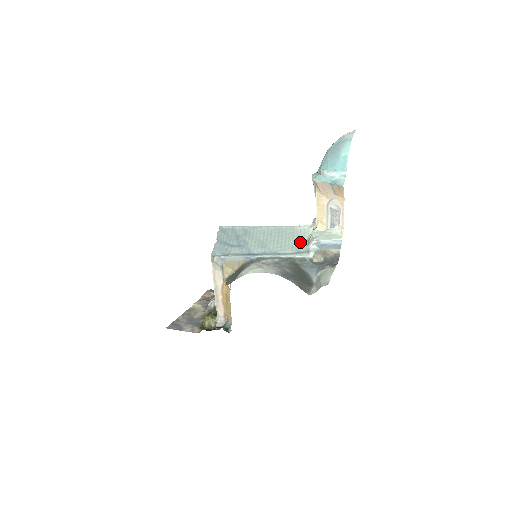
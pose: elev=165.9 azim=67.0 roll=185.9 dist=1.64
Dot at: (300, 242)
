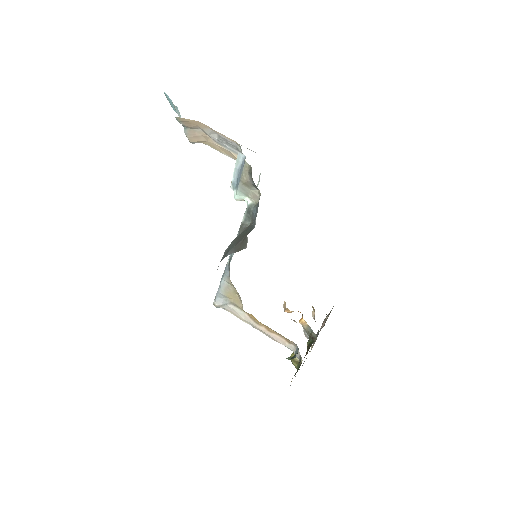
Dot at: occluded
